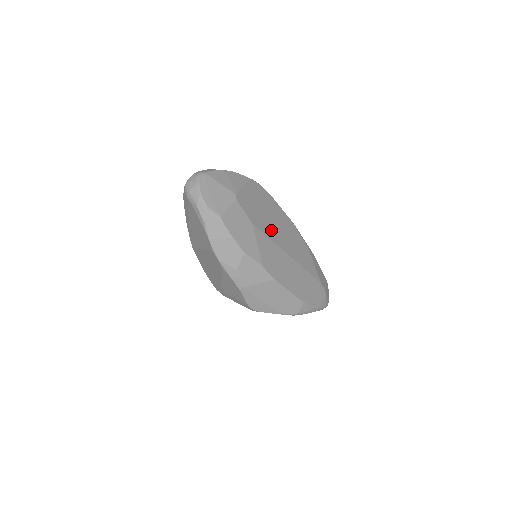
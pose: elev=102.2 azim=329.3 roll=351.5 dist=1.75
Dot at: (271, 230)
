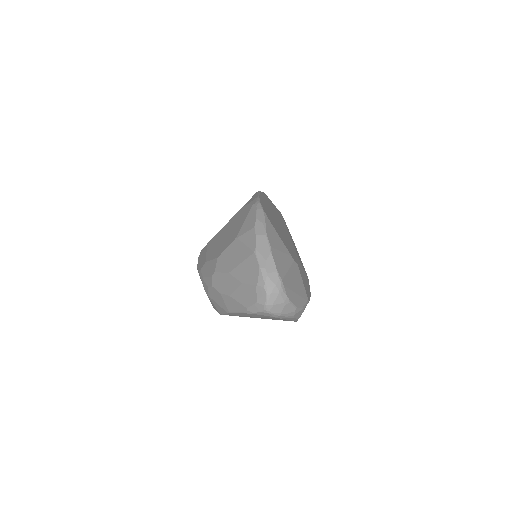
Dot at: (287, 238)
